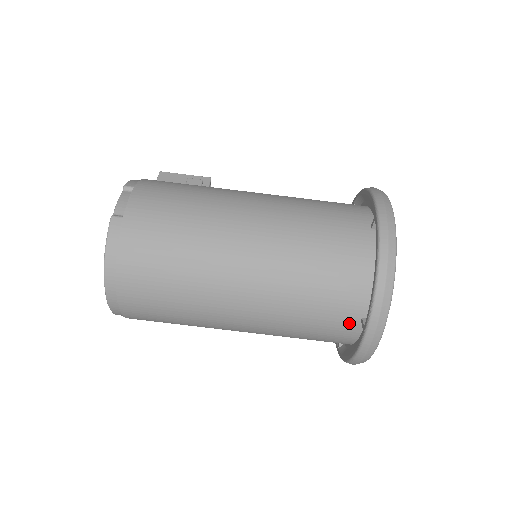
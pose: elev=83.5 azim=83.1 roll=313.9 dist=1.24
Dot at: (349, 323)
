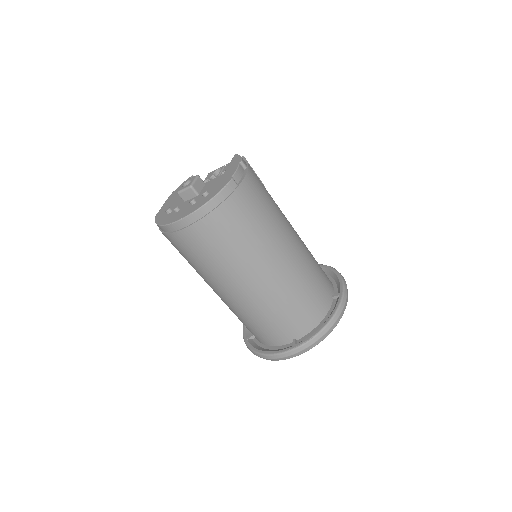
Dot at: (286, 336)
